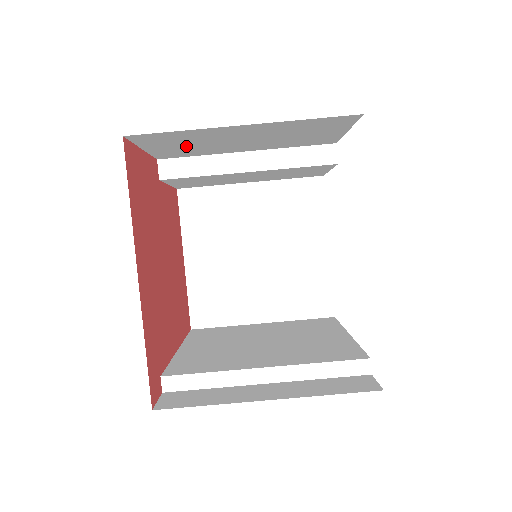
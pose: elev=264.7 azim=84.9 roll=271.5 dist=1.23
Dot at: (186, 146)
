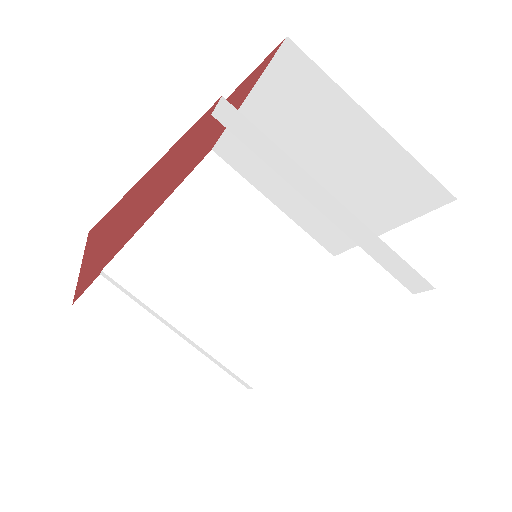
Dot at: occluded
